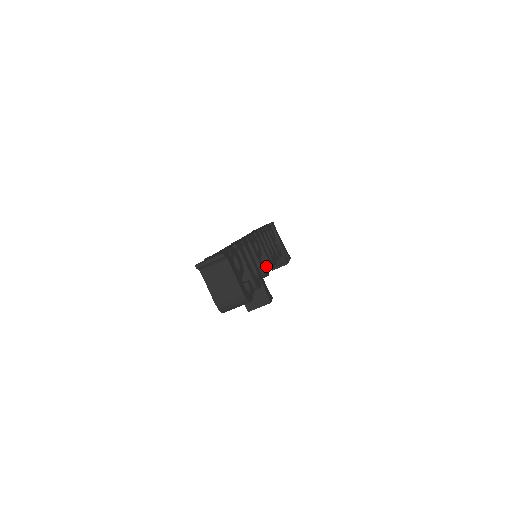
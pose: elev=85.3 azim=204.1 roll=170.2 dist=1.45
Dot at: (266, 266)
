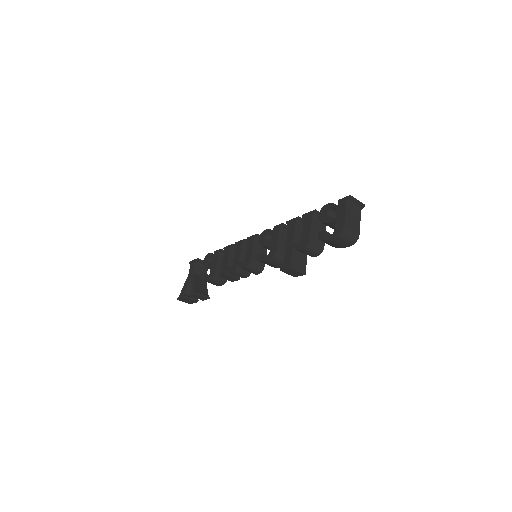
Dot at: occluded
